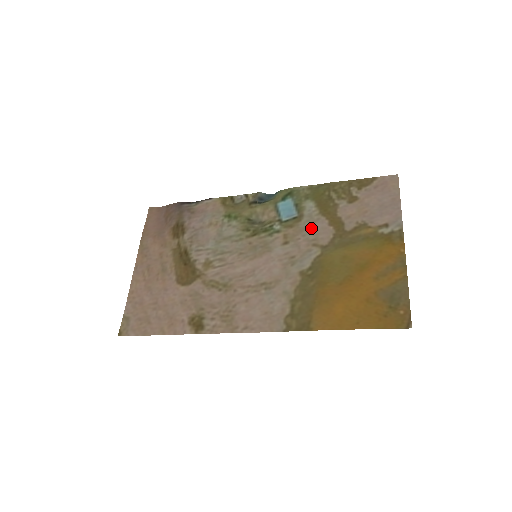
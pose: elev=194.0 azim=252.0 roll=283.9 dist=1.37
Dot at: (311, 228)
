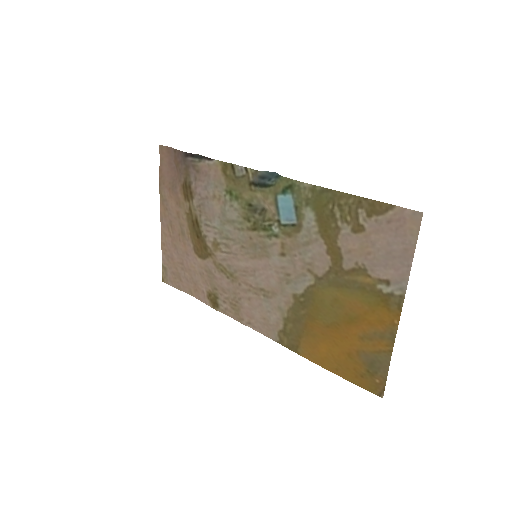
Dot at: (308, 248)
